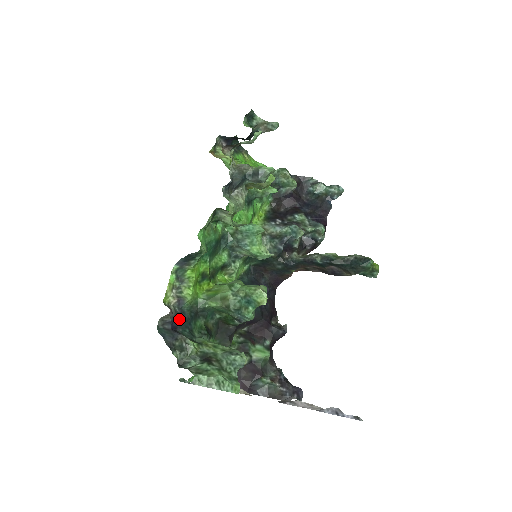
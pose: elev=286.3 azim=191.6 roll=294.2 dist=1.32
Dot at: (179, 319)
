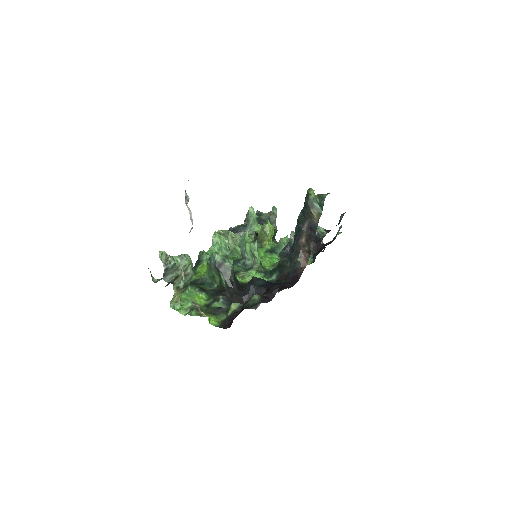
Dot at: occluded
